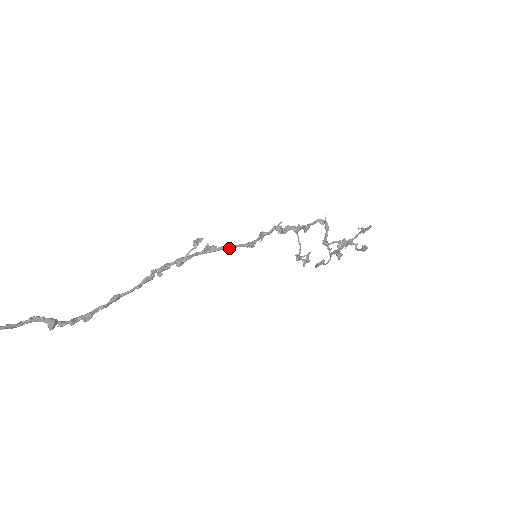
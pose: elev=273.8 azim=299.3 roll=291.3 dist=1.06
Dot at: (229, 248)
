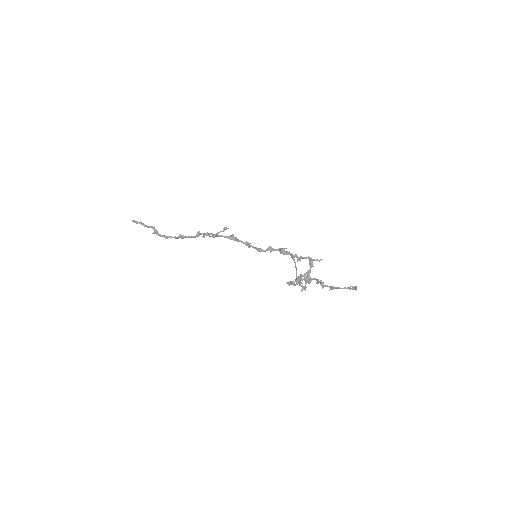
Dot at: occluded
